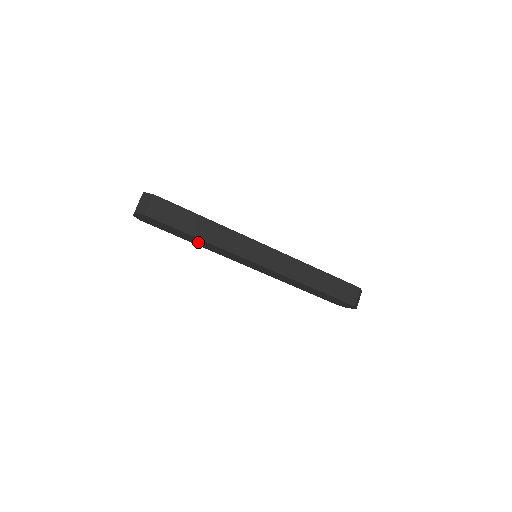
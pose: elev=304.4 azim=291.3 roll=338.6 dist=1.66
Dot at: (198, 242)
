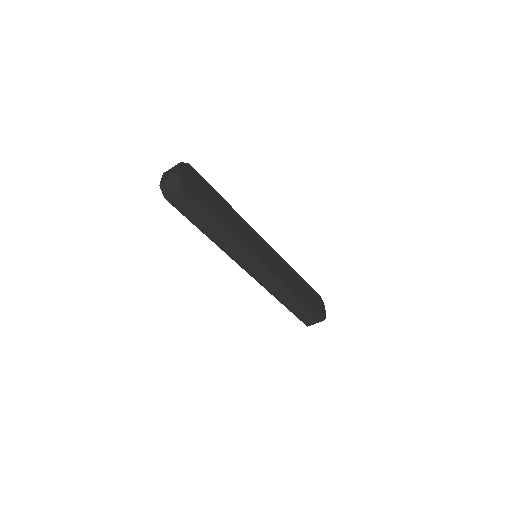
Dot at: occluded
